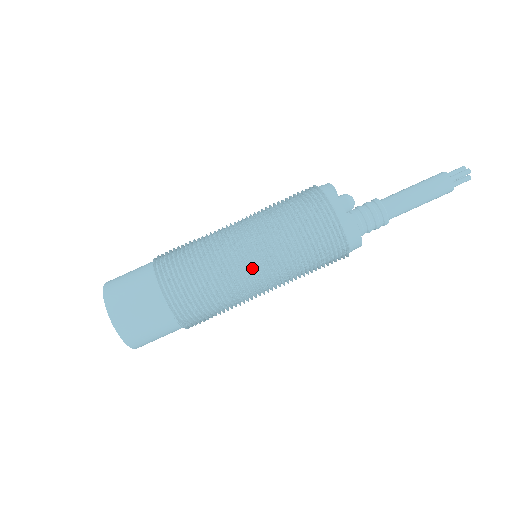
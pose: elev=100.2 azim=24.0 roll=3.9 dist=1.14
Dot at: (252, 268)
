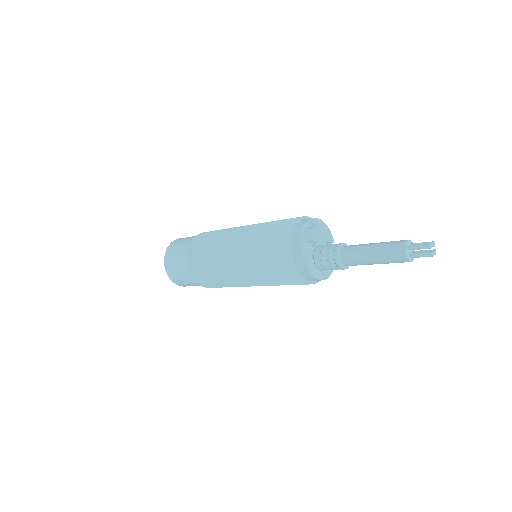
Dot at: (231, 253)
